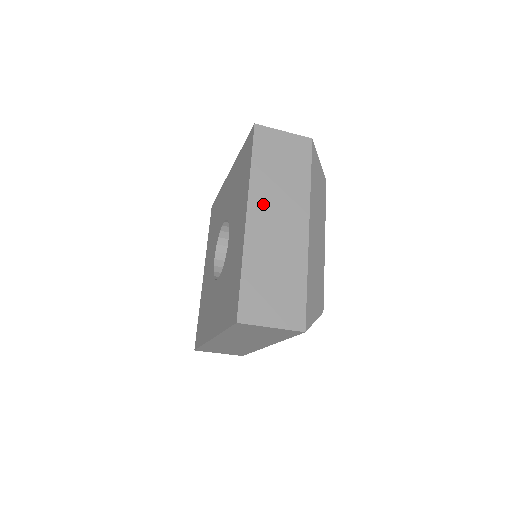
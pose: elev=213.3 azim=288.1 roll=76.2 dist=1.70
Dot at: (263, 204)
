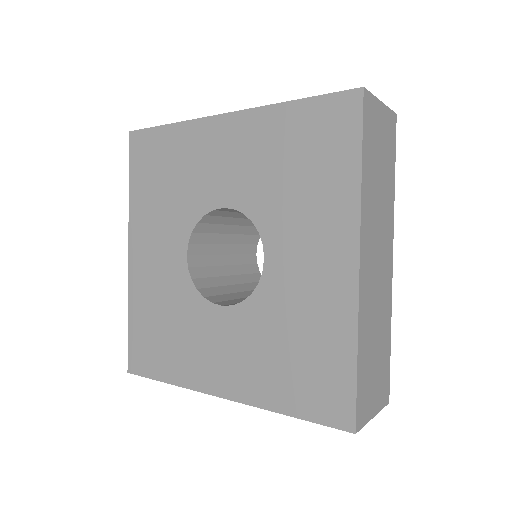
Dot at: (369, 238)
